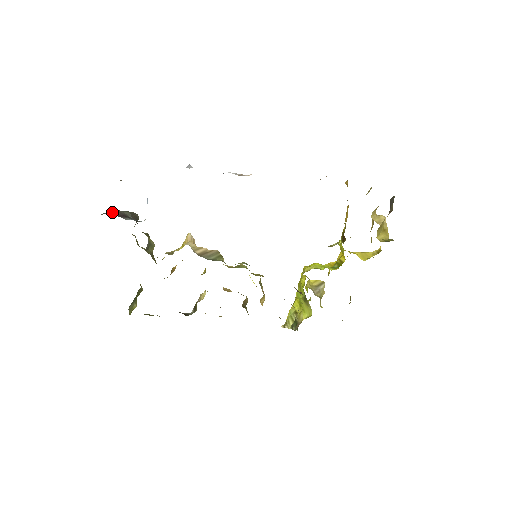
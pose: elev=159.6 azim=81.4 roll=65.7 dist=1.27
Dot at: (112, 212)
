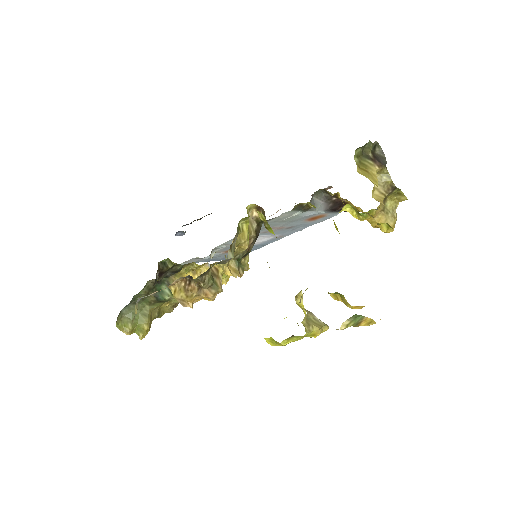
Dot at: occluded
